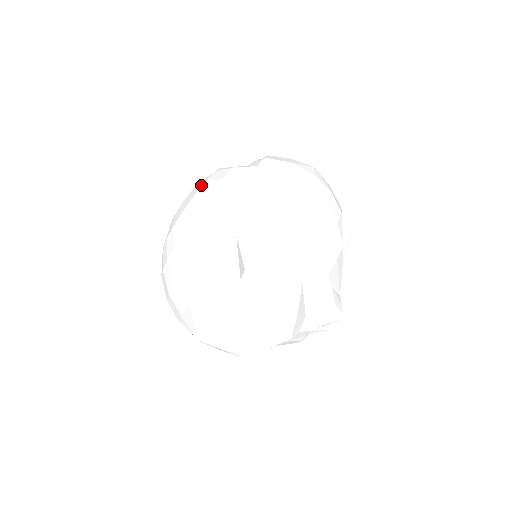
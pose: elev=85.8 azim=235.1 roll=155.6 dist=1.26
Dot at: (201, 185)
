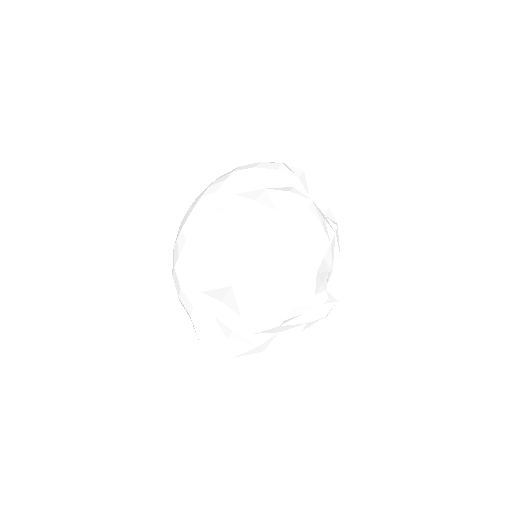
Dot at: (181, 229)
